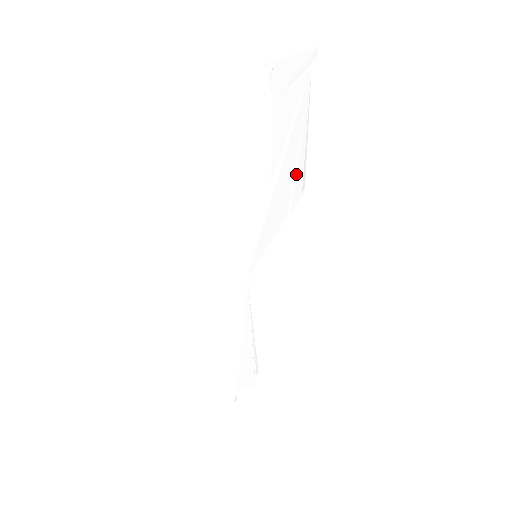
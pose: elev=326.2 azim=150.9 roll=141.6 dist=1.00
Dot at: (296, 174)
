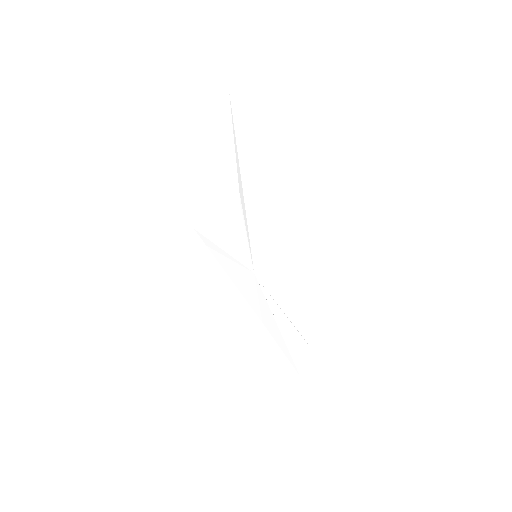
Dot at: (263, 184)
